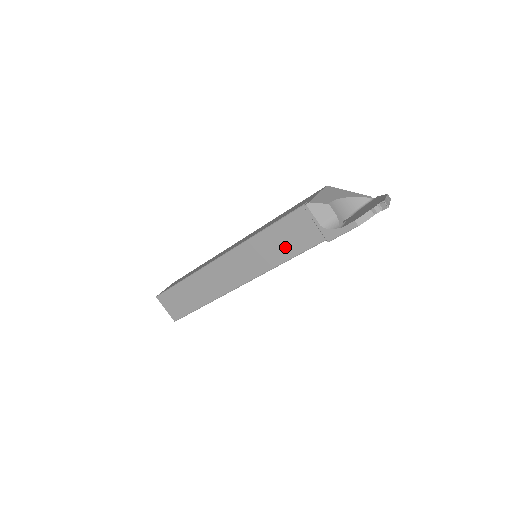
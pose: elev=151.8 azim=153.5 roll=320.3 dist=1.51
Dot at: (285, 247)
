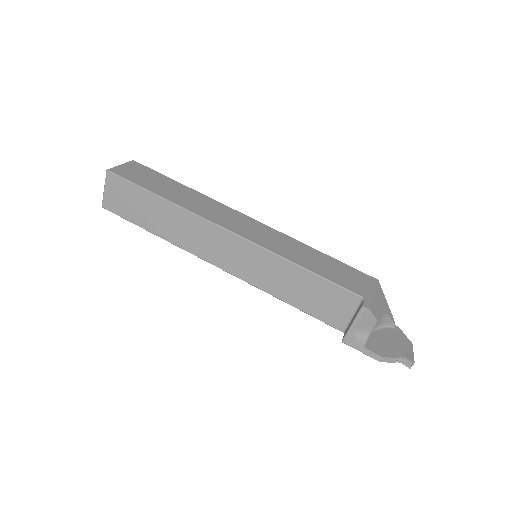
Dot at: (298, 295)
